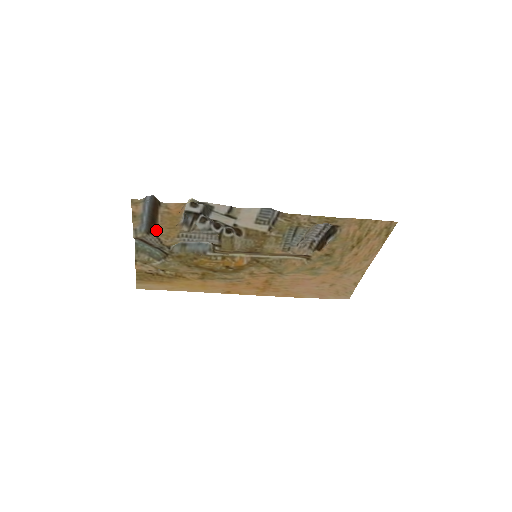
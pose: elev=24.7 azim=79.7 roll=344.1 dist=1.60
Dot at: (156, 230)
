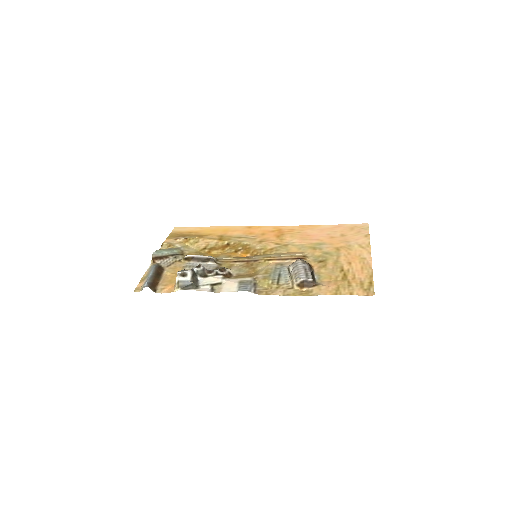
Dot at: (164, 271)
